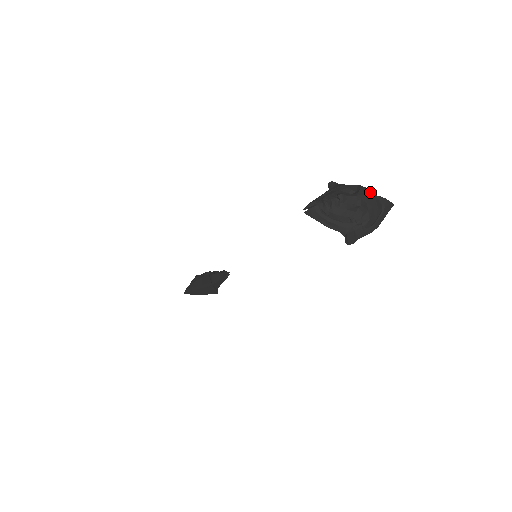
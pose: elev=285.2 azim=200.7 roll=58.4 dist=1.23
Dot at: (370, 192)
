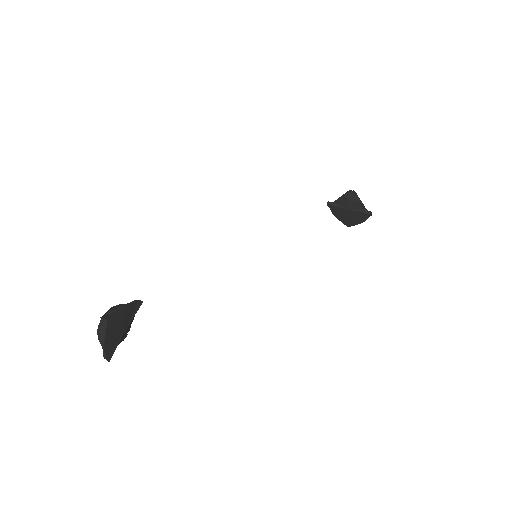
Dot at: occluded
